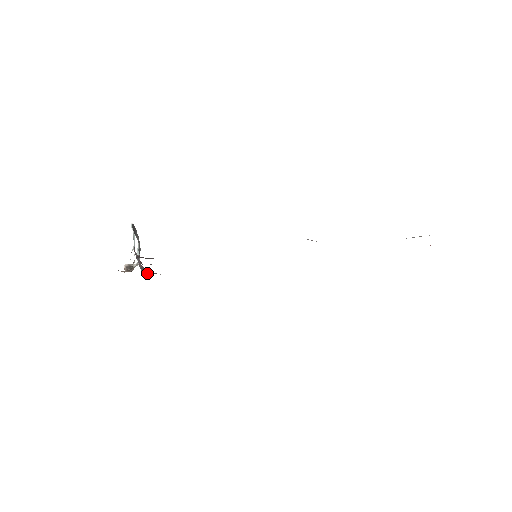
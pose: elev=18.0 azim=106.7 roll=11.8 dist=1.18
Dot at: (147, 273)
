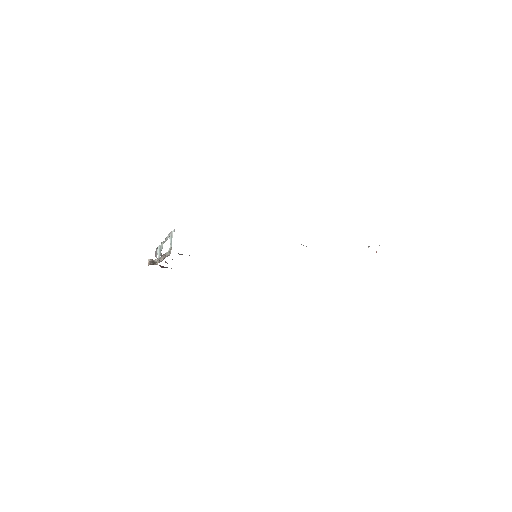
Dot at: (162, 267)
